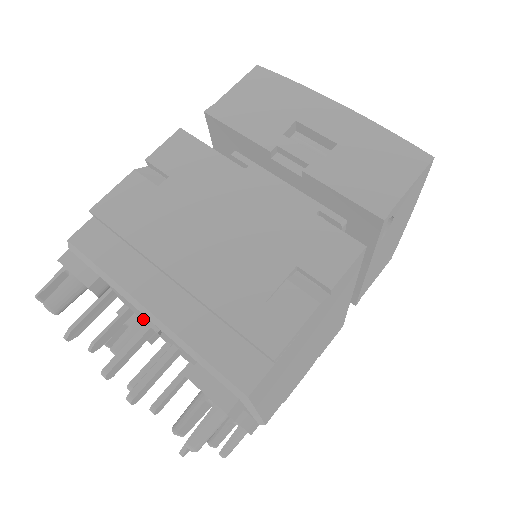
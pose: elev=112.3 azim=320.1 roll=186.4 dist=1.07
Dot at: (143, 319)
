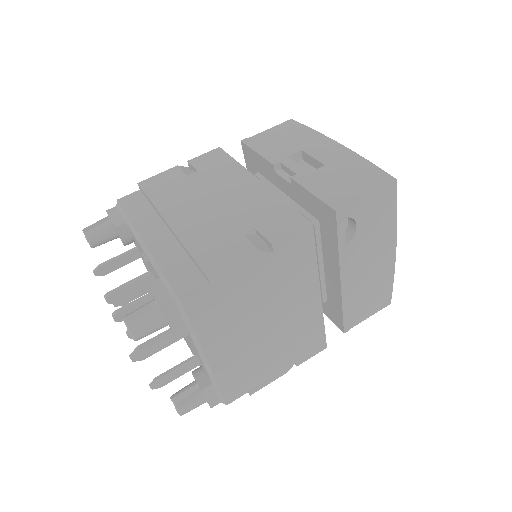
Dot at: occluded
